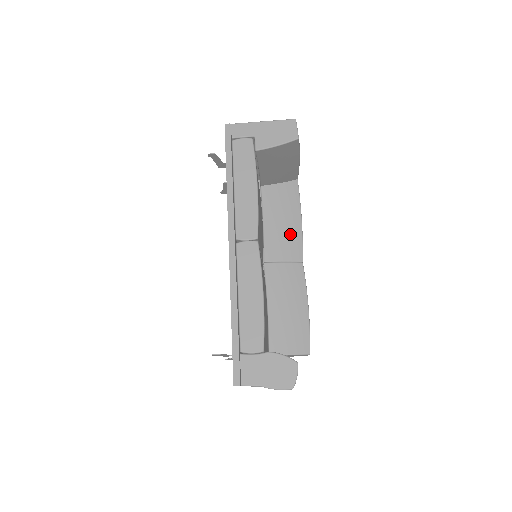
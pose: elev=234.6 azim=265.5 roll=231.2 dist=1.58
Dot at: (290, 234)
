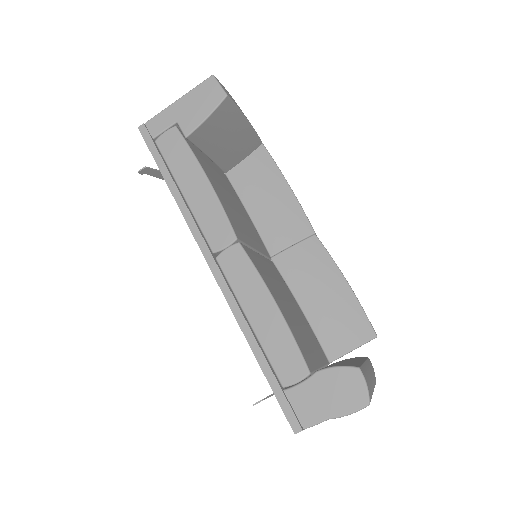
Dot at: (284, 210)
